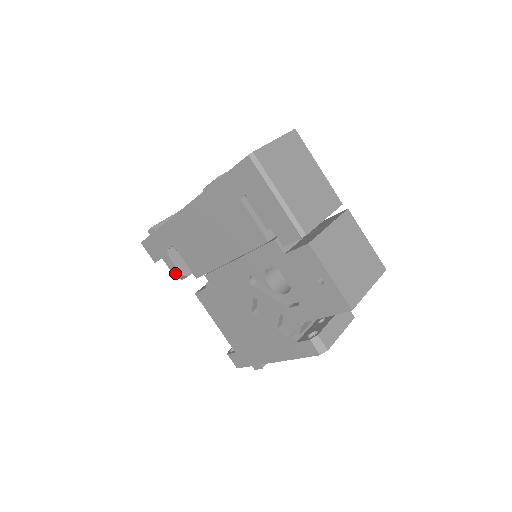
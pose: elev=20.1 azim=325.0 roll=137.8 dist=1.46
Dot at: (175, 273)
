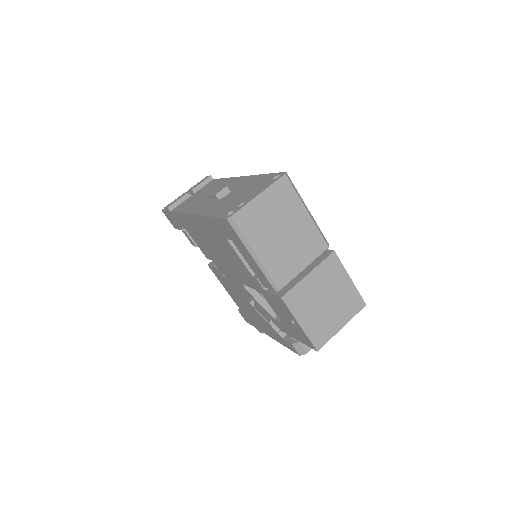
Dot at: (192, 243)
